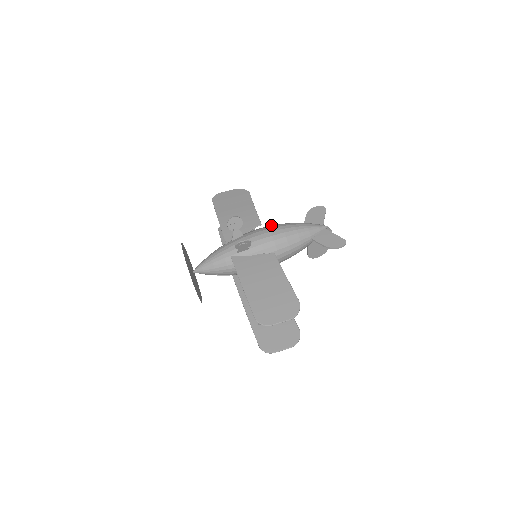
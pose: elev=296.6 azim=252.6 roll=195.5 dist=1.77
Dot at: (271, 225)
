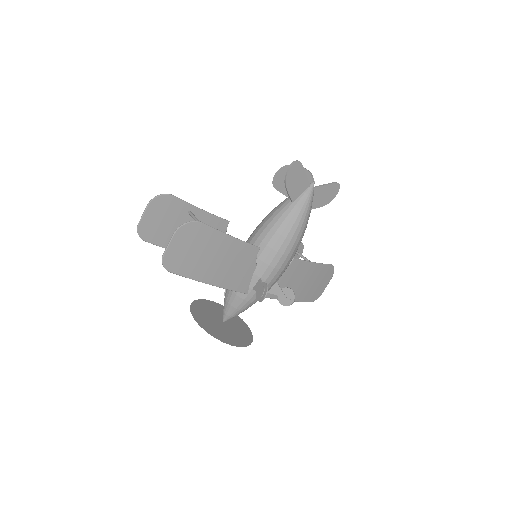
Dot at: (275, 244)
